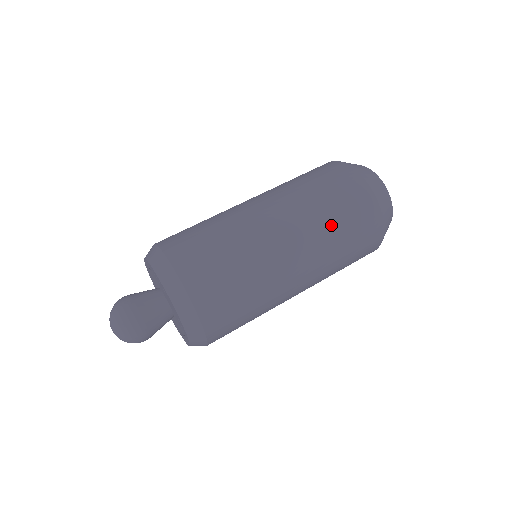
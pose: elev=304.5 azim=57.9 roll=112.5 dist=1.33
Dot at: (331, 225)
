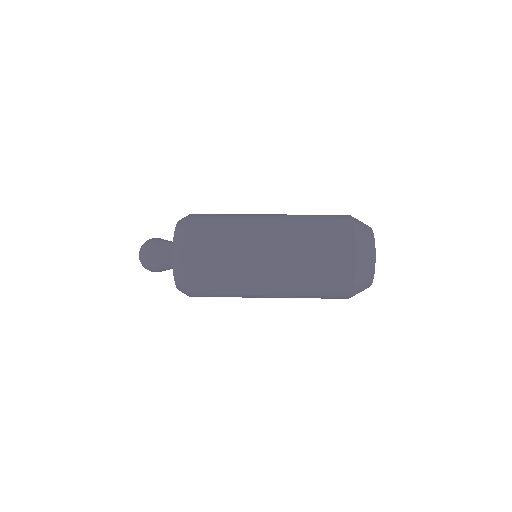
Dot at: (307, 258)
